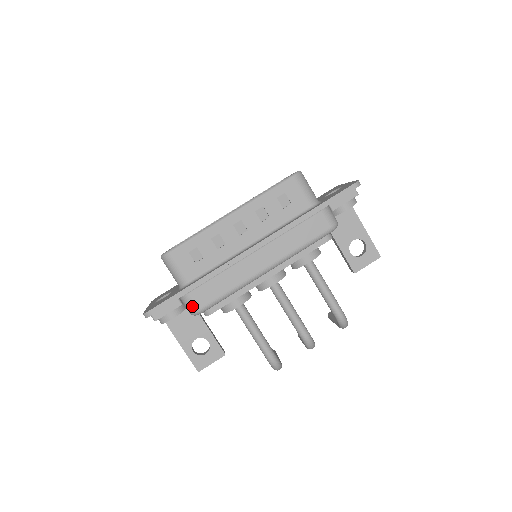
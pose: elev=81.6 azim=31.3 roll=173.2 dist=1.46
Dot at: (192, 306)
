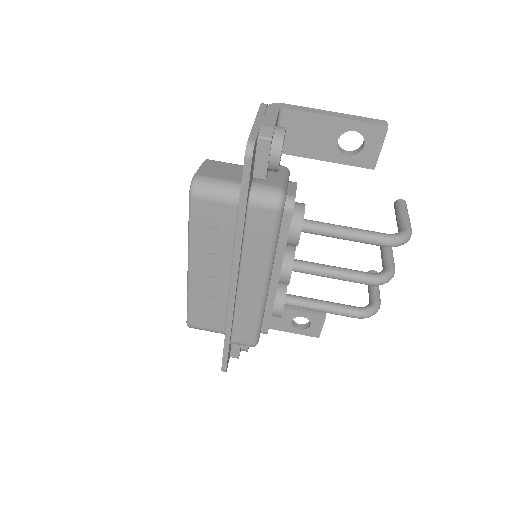
Dot at: (245, 345)
